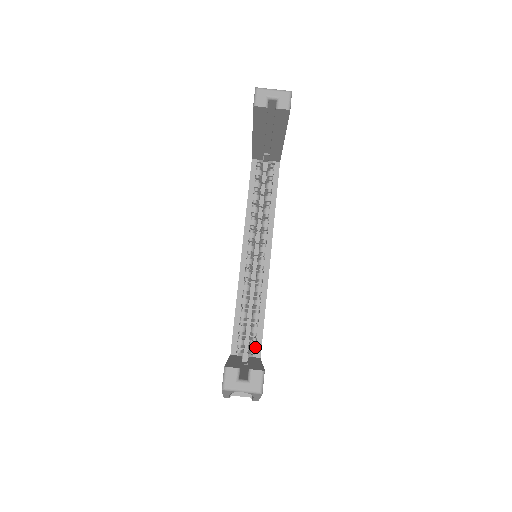
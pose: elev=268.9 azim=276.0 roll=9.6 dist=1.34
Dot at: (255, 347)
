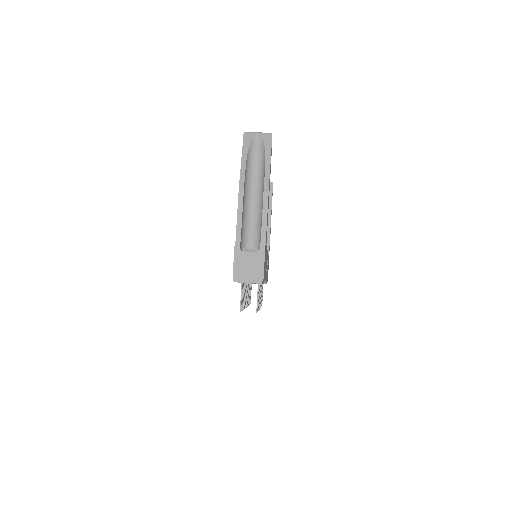
Dot at: occluded
